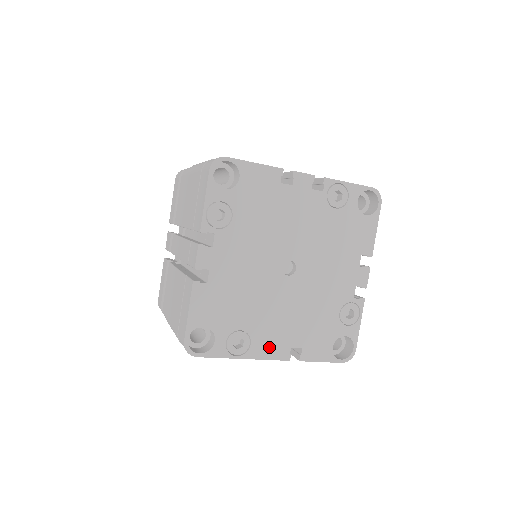
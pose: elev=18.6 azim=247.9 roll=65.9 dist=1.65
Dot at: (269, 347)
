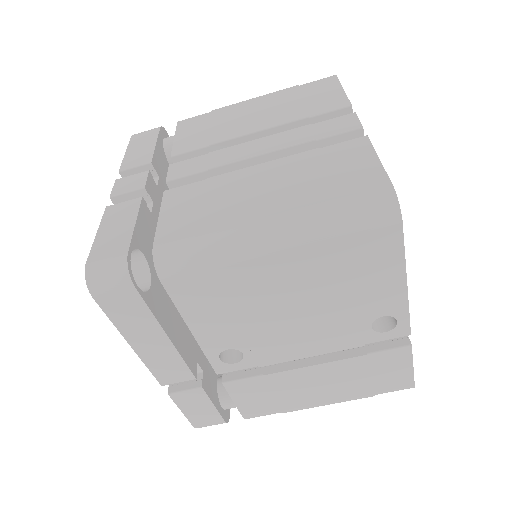
Dot at: occluded
